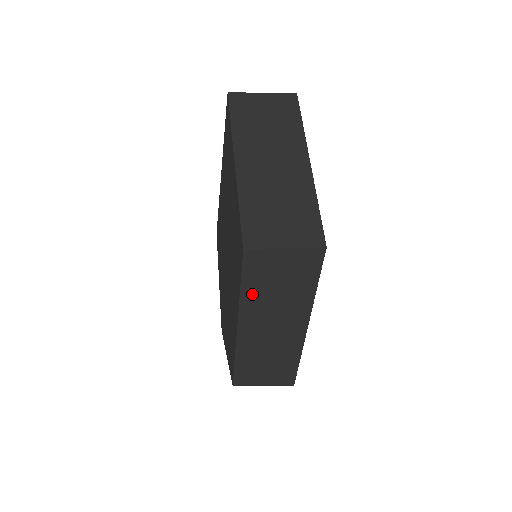
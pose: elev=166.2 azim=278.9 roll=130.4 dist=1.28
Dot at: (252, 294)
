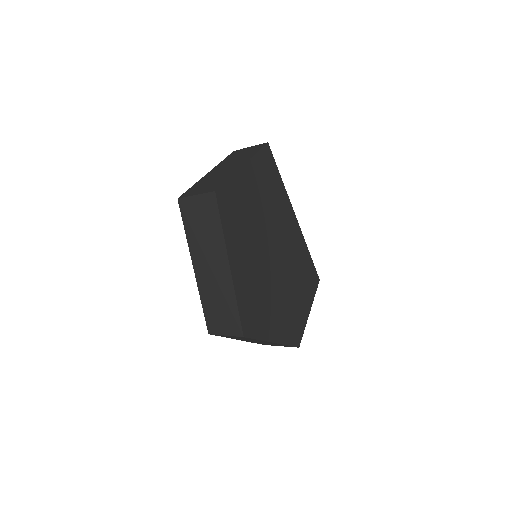
Dot at: (191, 234)
